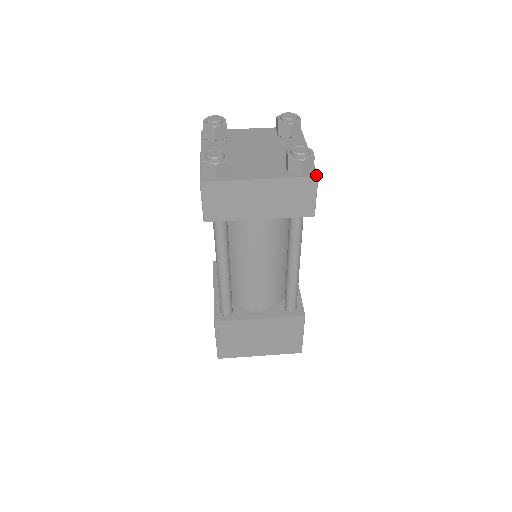
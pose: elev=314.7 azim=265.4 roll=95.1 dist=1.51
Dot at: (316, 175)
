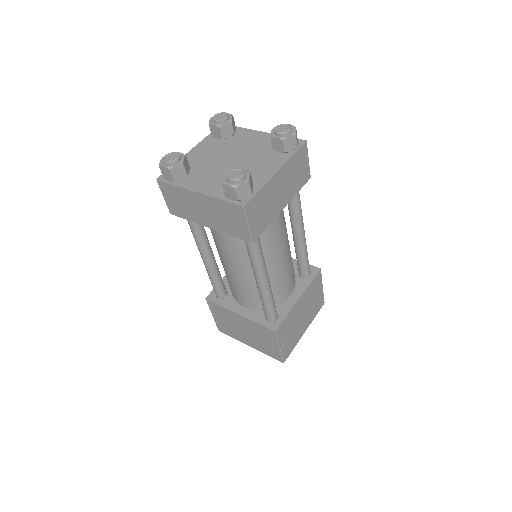
Dot at: (304, 141)
